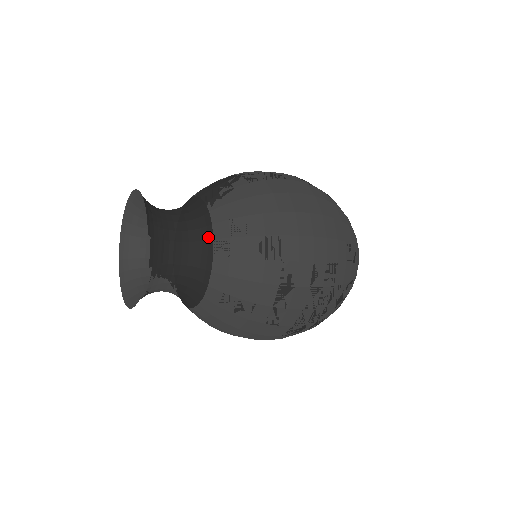
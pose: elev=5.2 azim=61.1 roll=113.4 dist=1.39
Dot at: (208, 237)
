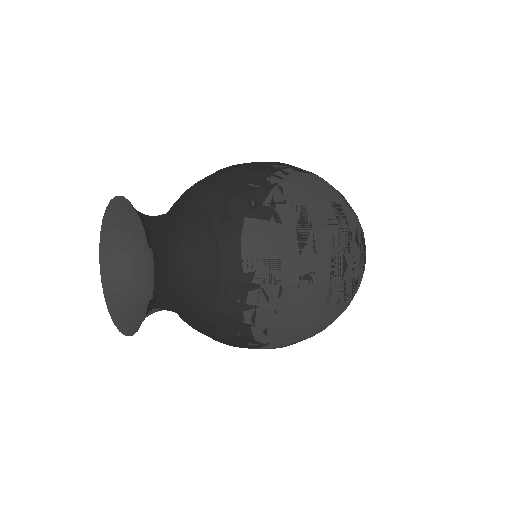
Dot at: (201, 214)
